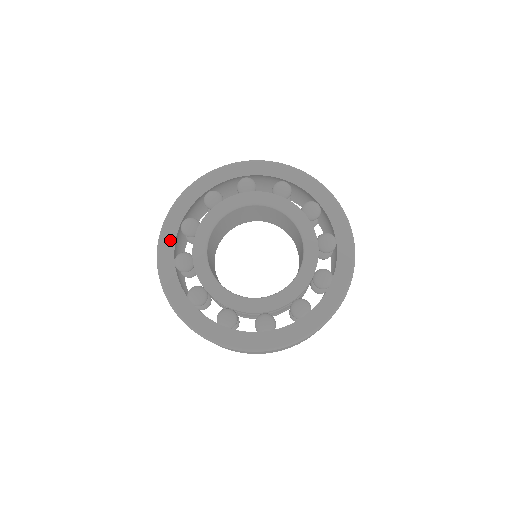
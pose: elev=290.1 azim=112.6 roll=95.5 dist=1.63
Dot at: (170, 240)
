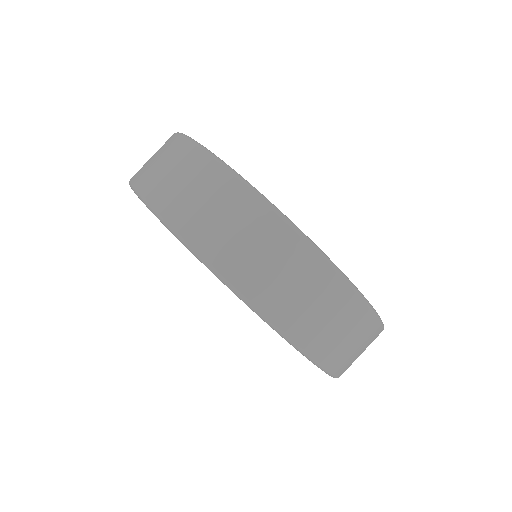
Dot at: occluded
